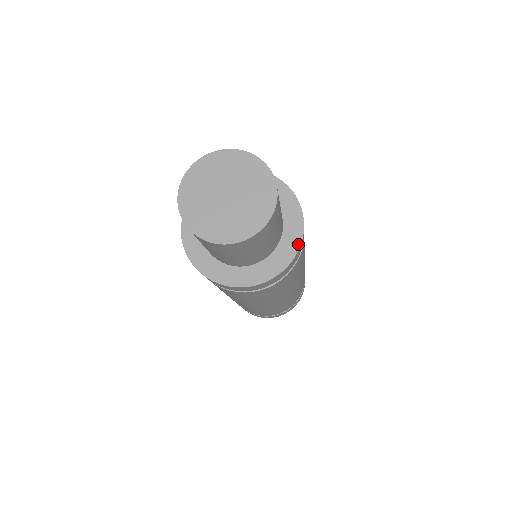
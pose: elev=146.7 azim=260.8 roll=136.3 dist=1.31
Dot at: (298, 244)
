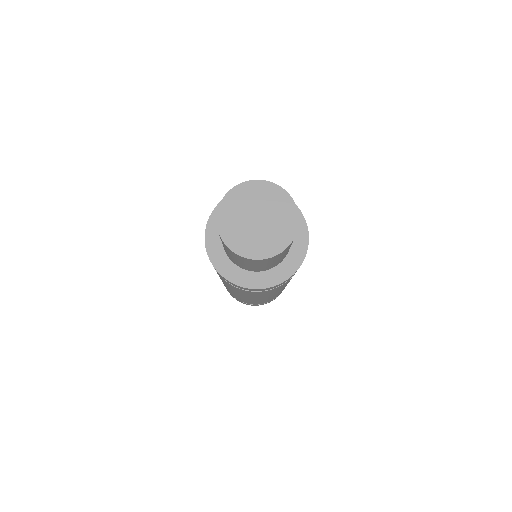
Dot at: (306, 248)
